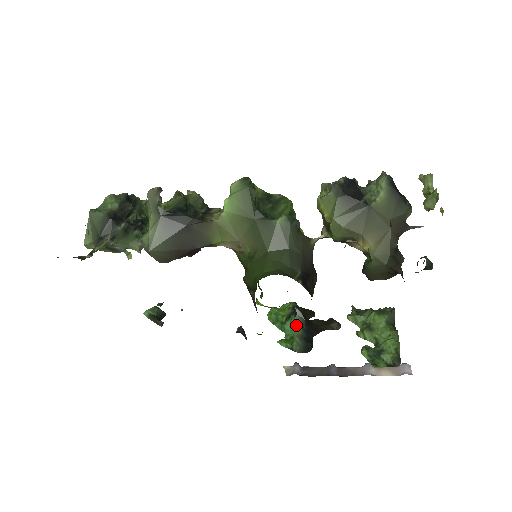
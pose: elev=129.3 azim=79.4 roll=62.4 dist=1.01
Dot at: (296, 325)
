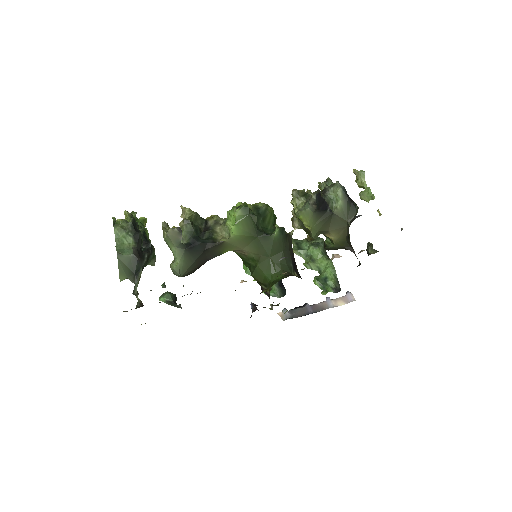
Dot at: occluded
